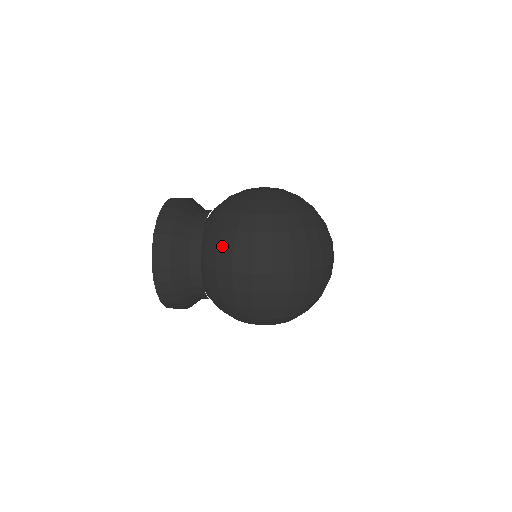
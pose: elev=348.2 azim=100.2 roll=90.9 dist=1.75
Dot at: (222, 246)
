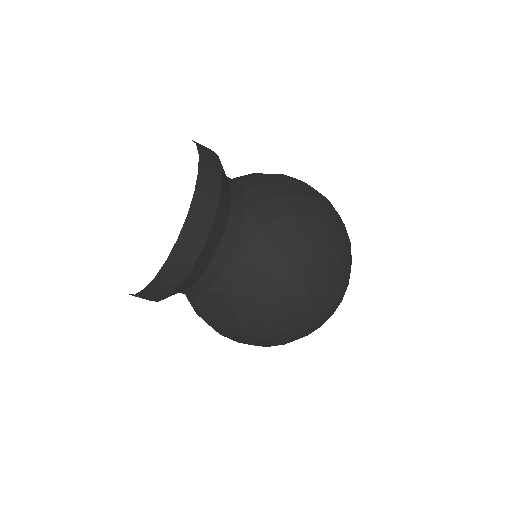
Dot at: occluded
